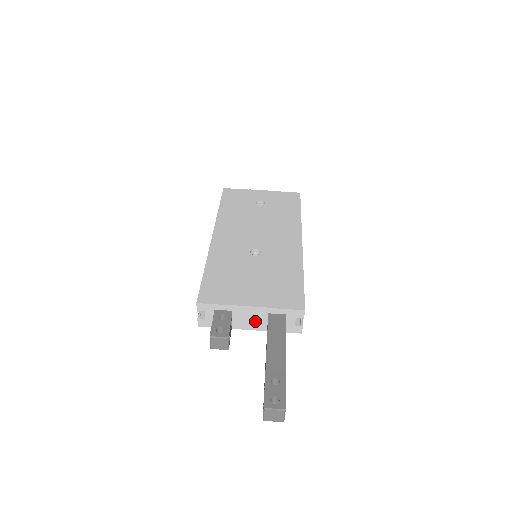
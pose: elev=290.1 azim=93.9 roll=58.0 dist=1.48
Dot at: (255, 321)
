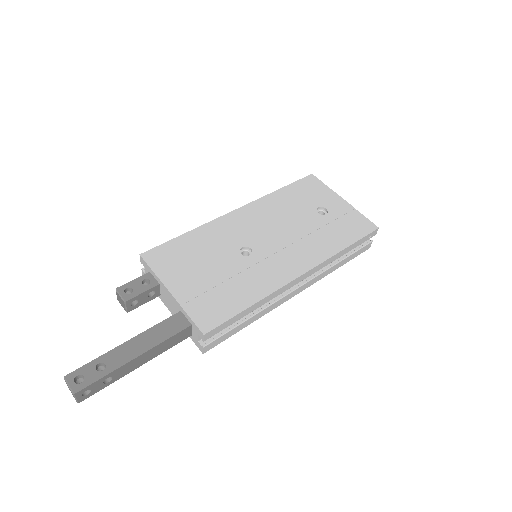
Dot at: (174, 308)
